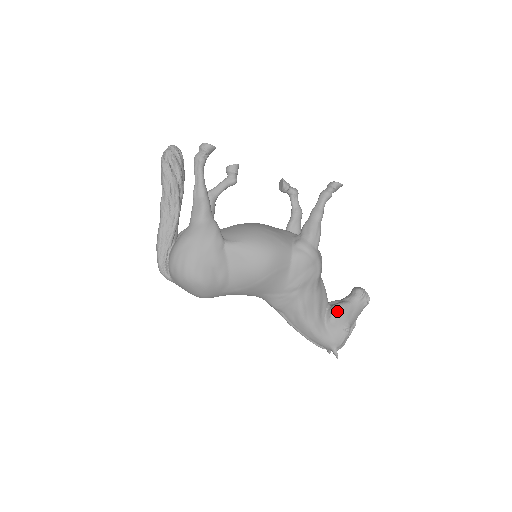
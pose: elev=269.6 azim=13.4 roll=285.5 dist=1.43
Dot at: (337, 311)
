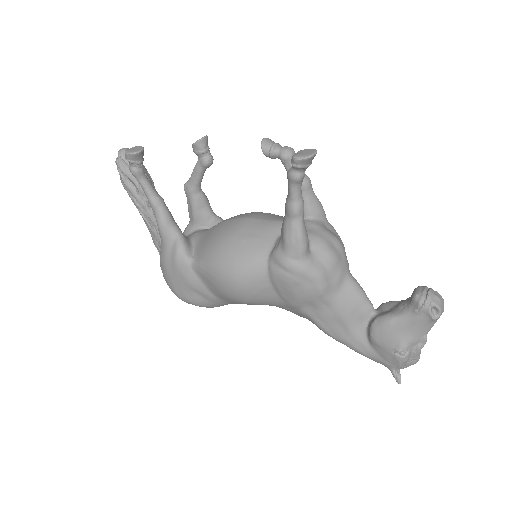
Dot at: (377, 329)
